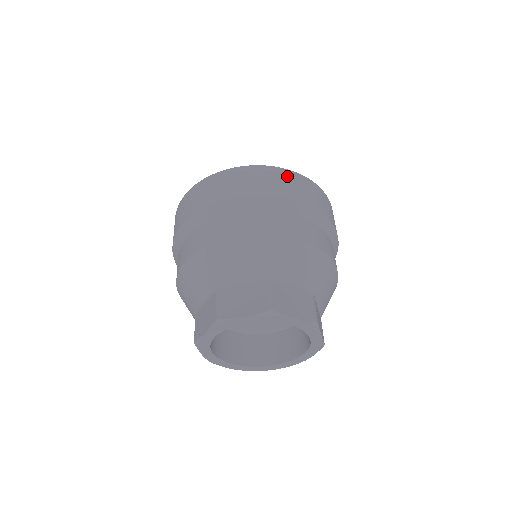
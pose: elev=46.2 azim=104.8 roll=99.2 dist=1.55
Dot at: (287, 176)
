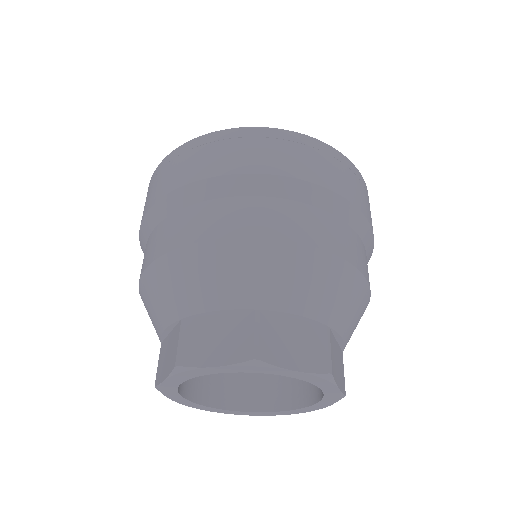
Dot at: (365, 188)
